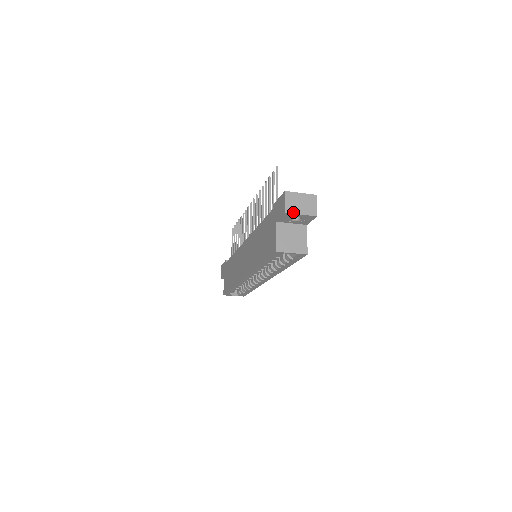
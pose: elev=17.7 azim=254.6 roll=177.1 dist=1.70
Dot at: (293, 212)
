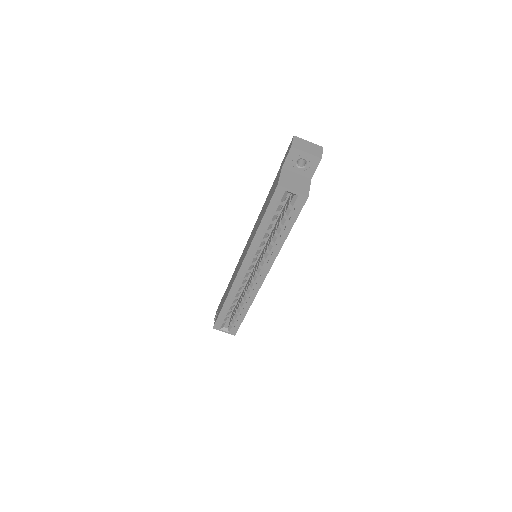
Dot at: (299, 149)
